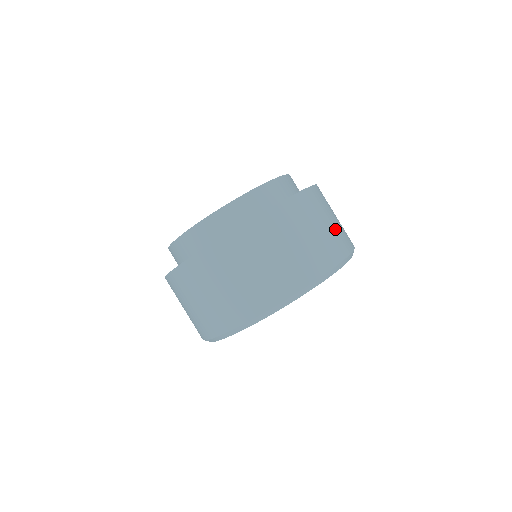
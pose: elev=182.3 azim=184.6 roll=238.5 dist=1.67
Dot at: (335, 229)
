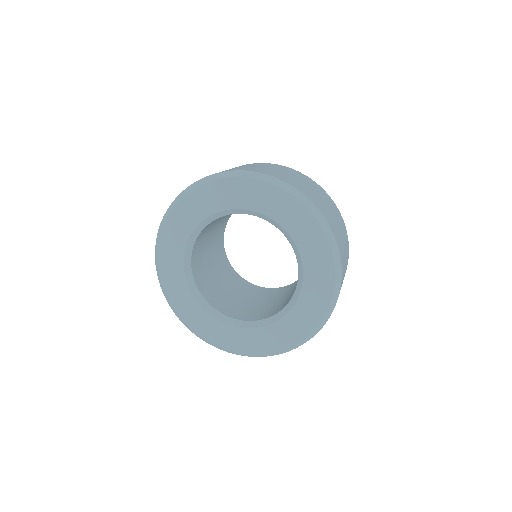
Dot at: occluded
